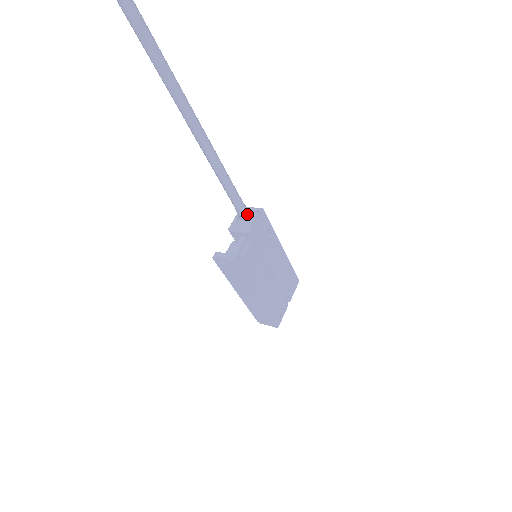
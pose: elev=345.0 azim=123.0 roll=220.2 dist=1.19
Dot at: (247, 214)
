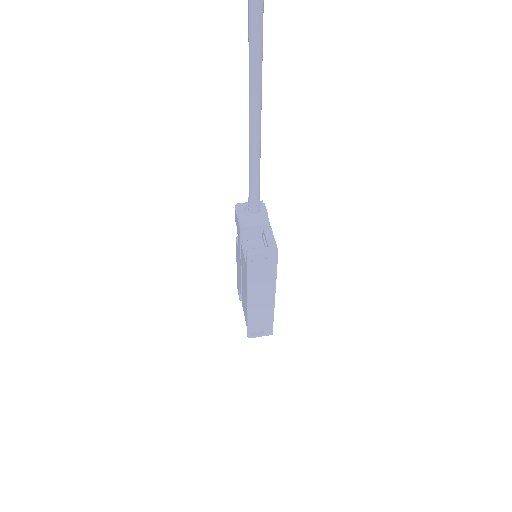
Dot at: occluded
